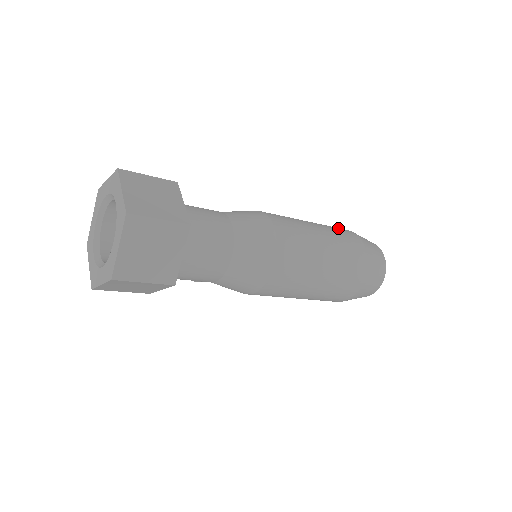
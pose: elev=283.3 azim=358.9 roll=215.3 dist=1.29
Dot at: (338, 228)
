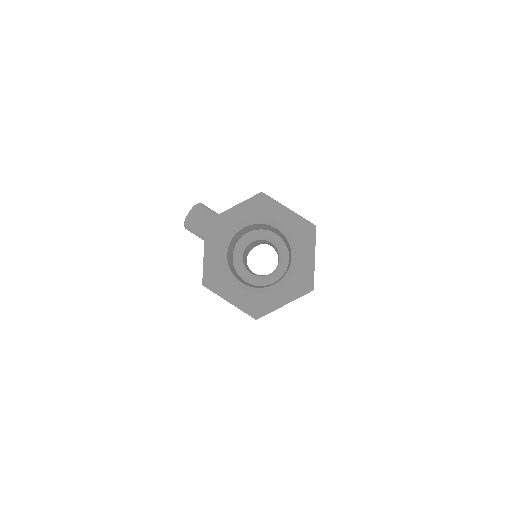
Dot at: occluded
